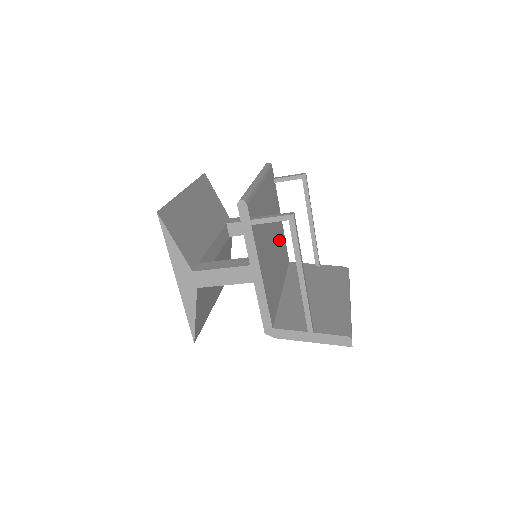
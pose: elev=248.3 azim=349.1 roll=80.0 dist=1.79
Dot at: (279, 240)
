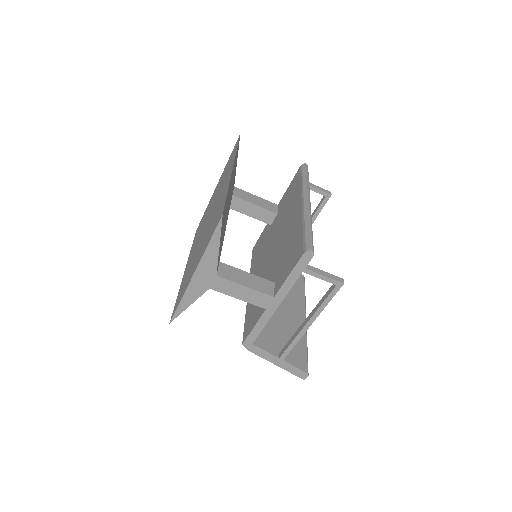
Dot at: occluded
